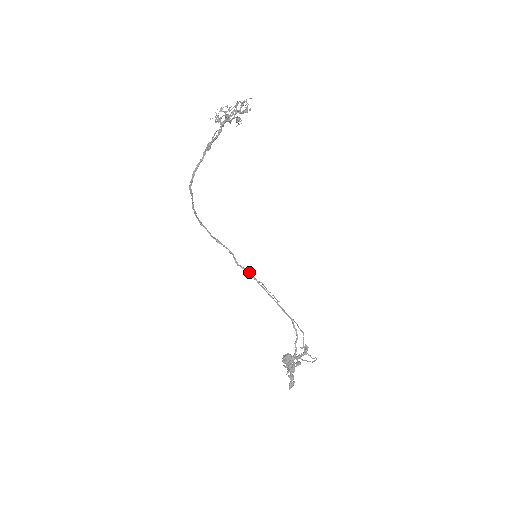
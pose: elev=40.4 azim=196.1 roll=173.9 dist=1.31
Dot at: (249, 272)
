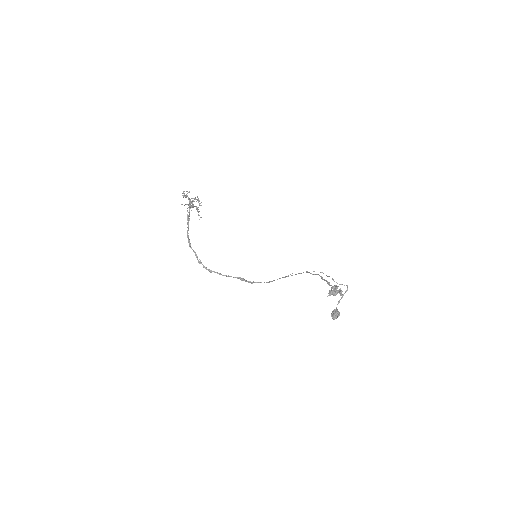
Dot at: occluded
